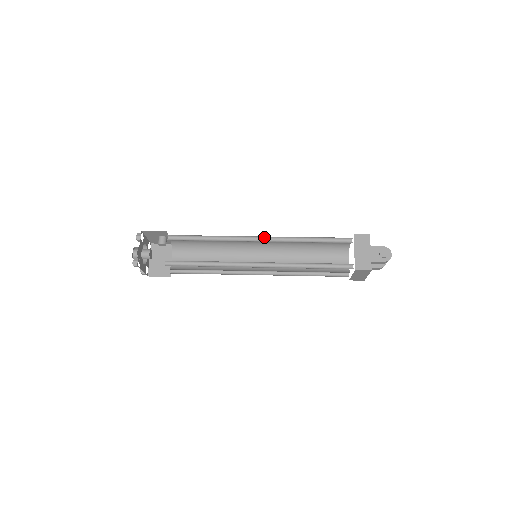
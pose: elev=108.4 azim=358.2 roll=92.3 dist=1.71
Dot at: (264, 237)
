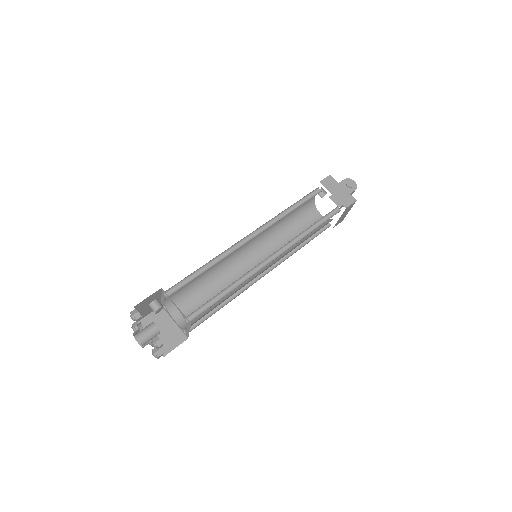
Dot at: (253, 232)
